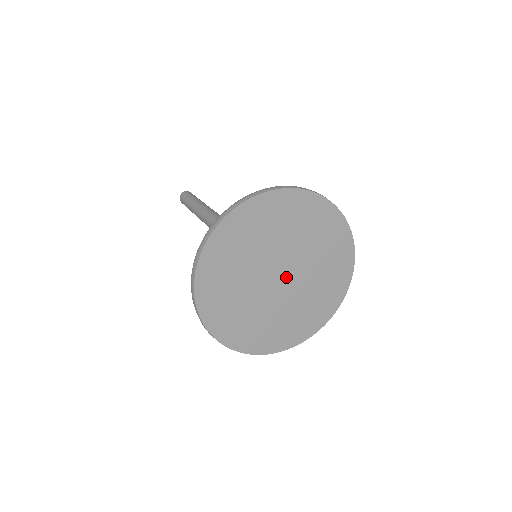
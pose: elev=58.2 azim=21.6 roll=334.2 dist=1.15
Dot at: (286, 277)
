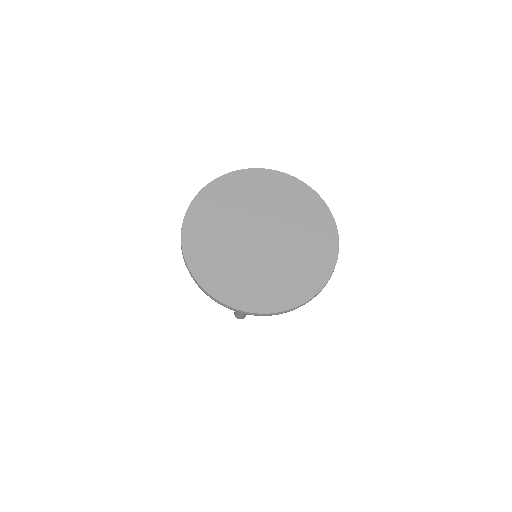
Dot at: (267, 236)
